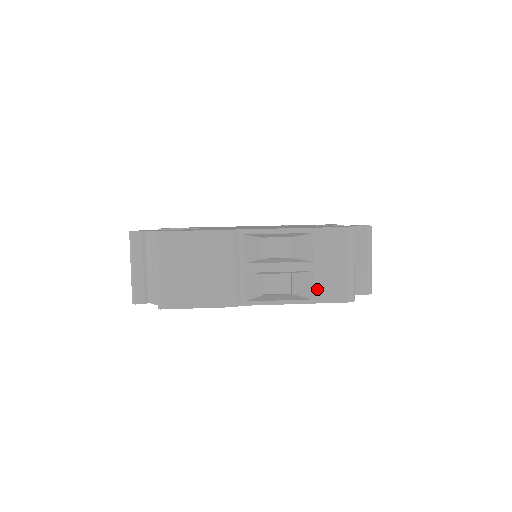
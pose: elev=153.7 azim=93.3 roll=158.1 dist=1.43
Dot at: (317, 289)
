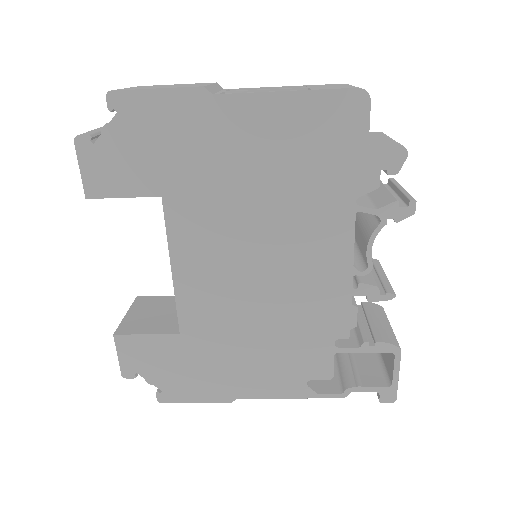
Dot at: occluded
